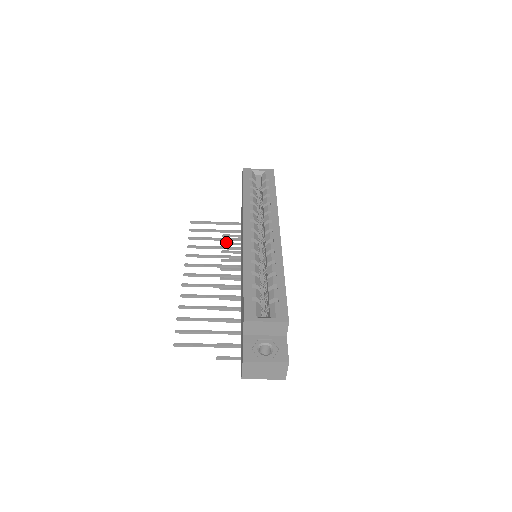
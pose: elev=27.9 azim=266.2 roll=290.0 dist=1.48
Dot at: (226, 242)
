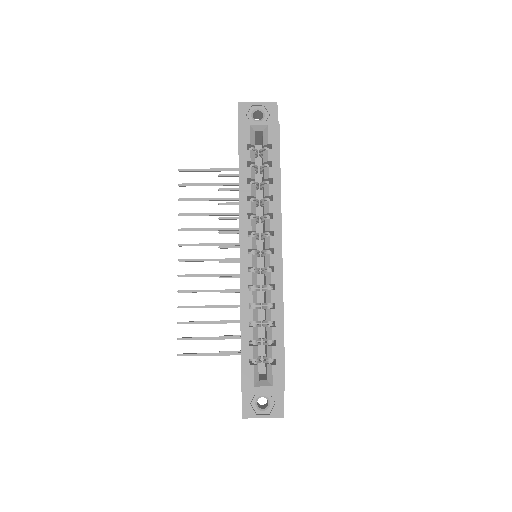
Dot at: (223, 188)
